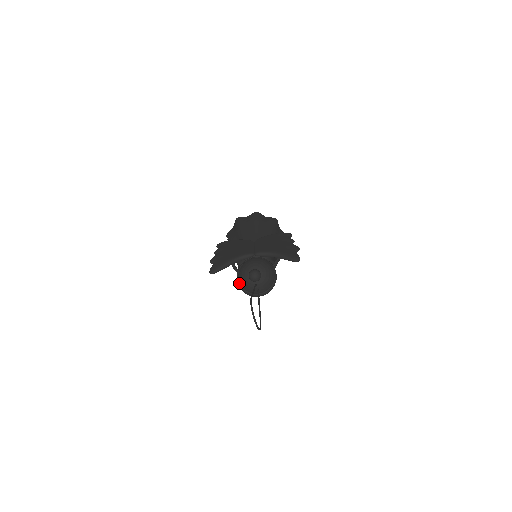
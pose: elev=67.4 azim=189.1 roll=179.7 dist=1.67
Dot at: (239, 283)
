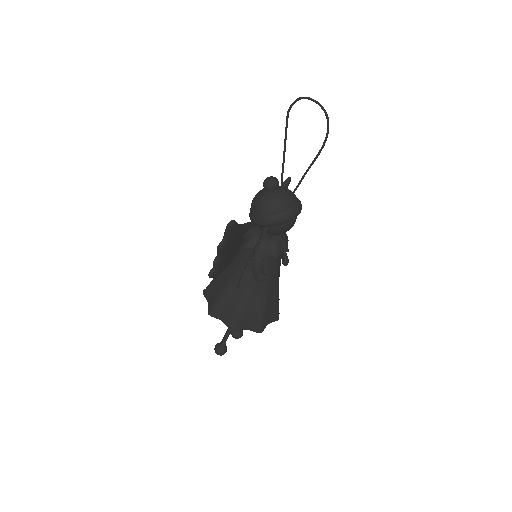
Dot at: (267, 214)
